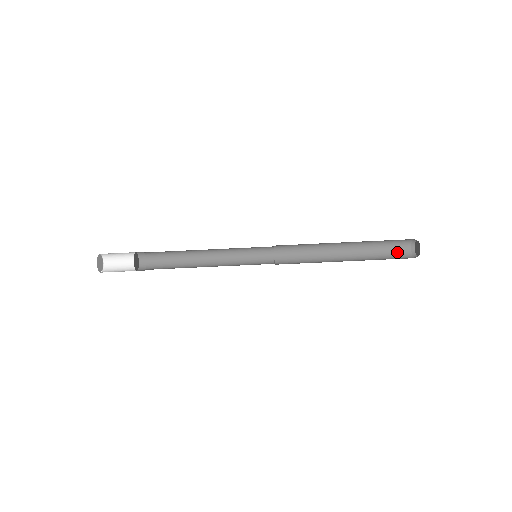
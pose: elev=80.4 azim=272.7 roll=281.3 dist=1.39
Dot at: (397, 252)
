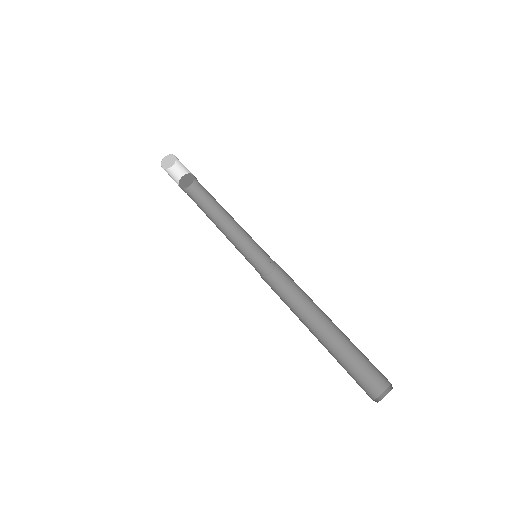
Dot at: (360, 385)
